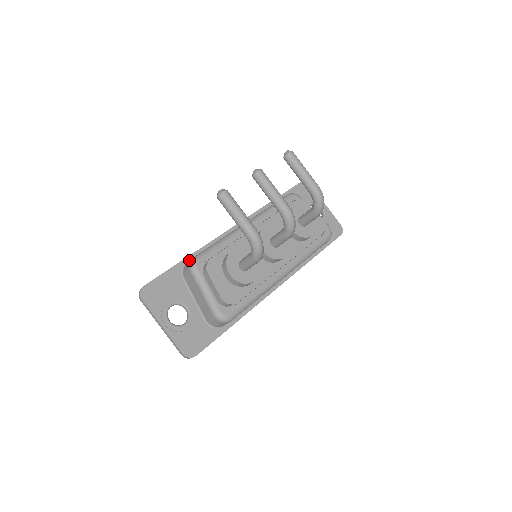
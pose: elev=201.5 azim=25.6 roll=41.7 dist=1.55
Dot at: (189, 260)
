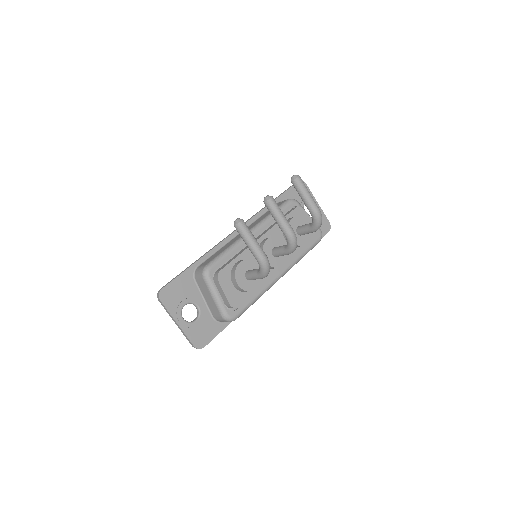
Dot at: (200, 263)
